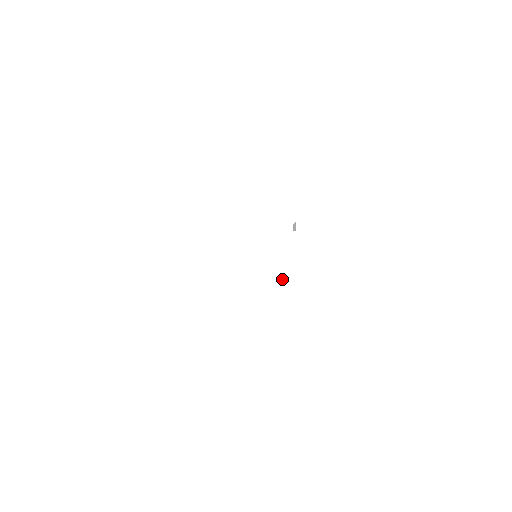
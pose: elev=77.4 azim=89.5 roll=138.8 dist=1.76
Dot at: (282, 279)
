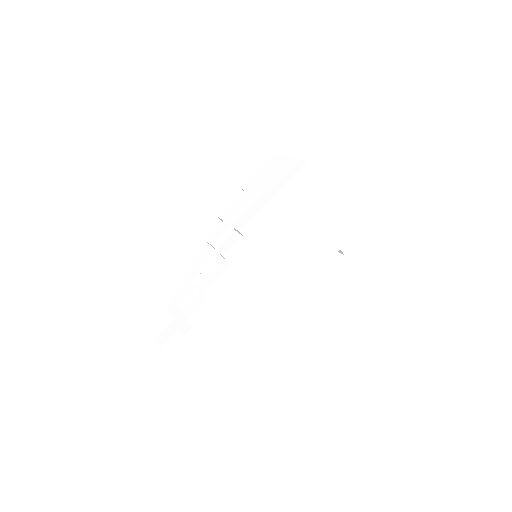
Dot at: (253, 209)
